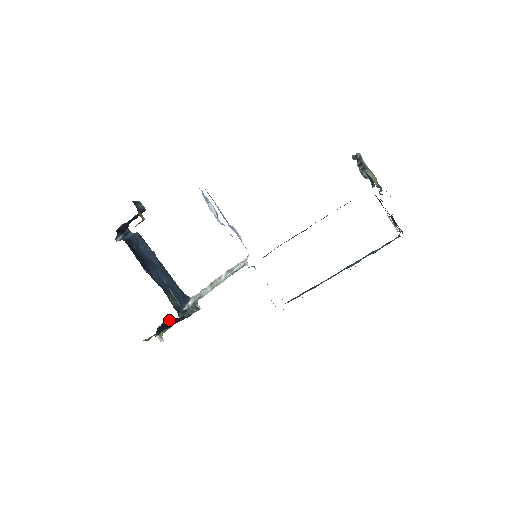
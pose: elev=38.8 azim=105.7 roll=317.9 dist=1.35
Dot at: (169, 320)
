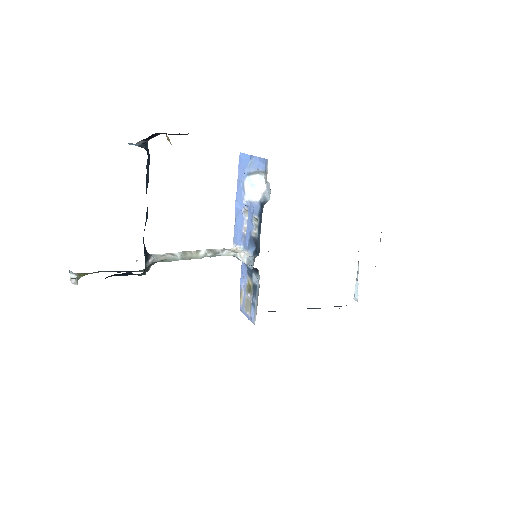
Dot at: (131, 273)
